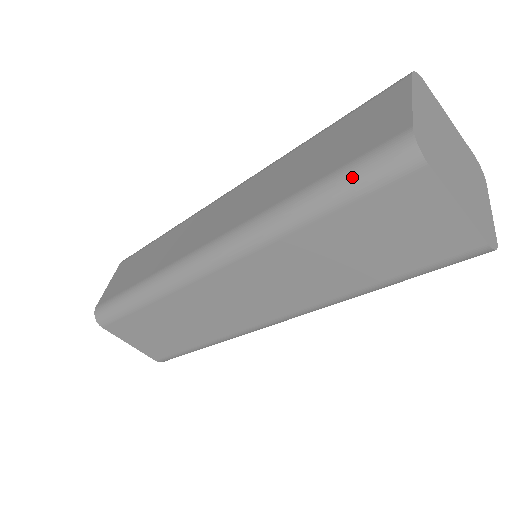
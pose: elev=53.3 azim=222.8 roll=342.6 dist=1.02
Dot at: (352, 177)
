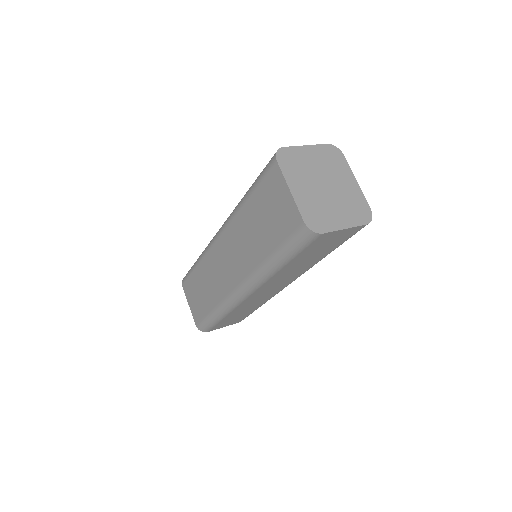
Dot at: (261, 173)
